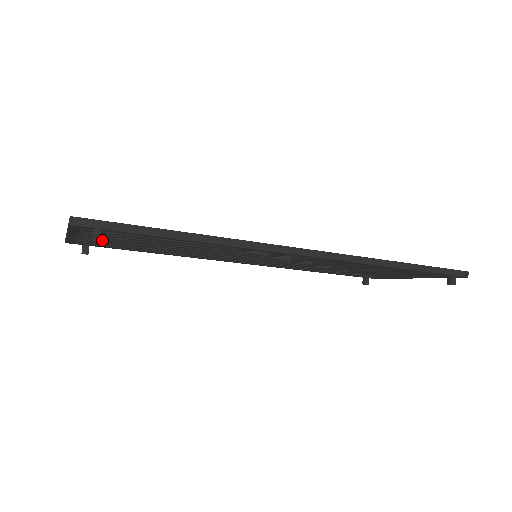
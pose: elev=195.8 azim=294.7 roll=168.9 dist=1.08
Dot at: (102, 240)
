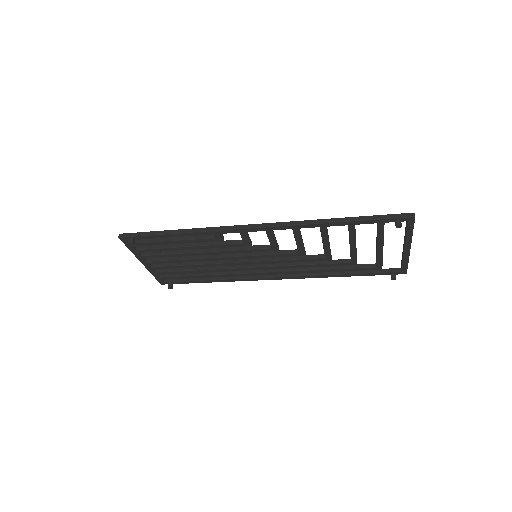
Dot at: (160, 263)
